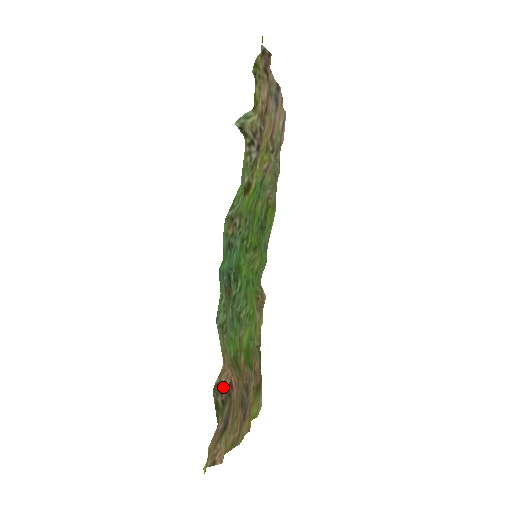
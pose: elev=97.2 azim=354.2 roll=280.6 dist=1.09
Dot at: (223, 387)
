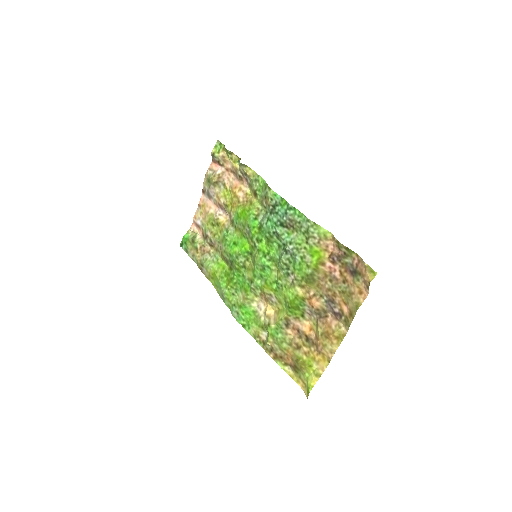
Dot at: (338, 248)
